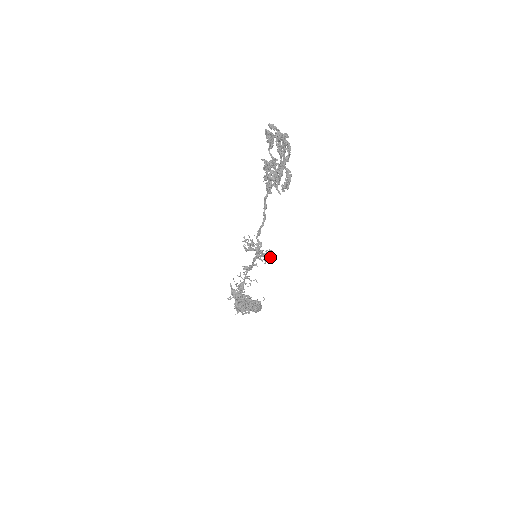
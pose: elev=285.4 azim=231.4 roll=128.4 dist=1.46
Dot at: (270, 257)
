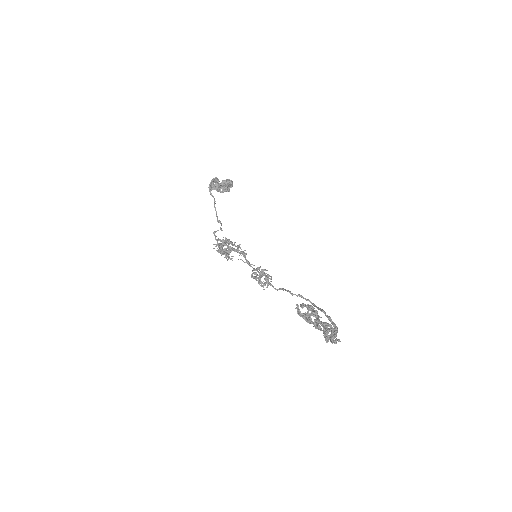
Dot at: (268, 280)
